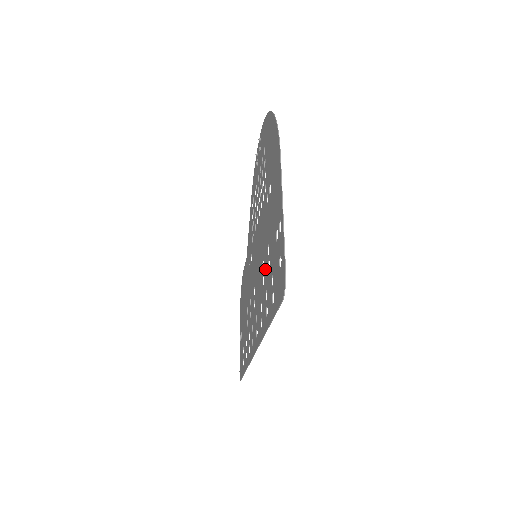
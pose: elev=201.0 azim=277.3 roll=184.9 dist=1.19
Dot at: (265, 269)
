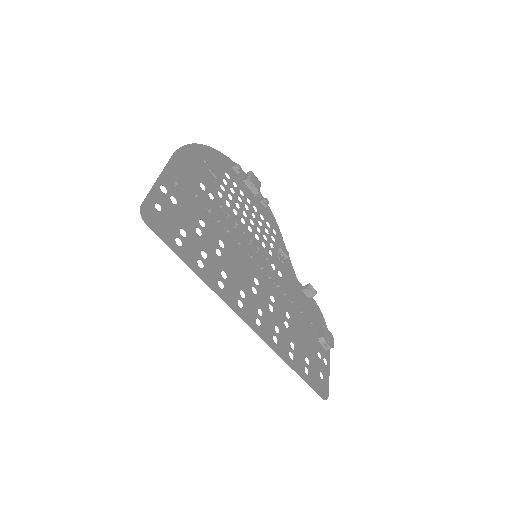
Dot at: (210, 241)
